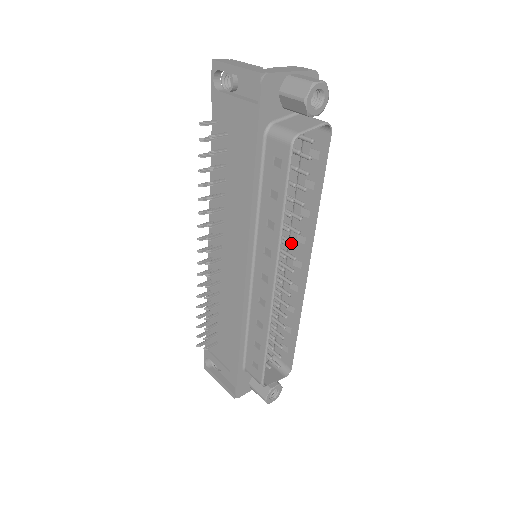
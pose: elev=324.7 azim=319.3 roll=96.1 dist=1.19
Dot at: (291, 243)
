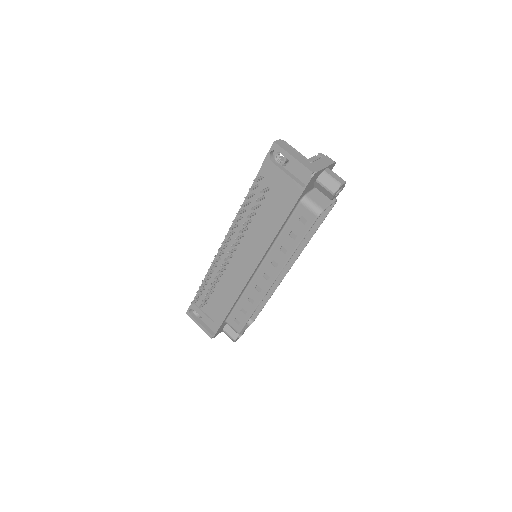
Dot at: occluded
